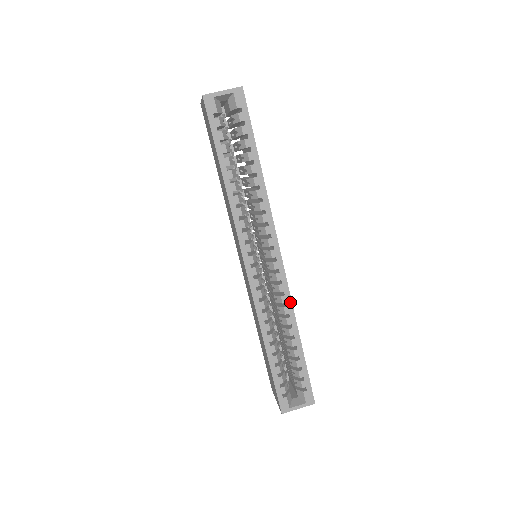
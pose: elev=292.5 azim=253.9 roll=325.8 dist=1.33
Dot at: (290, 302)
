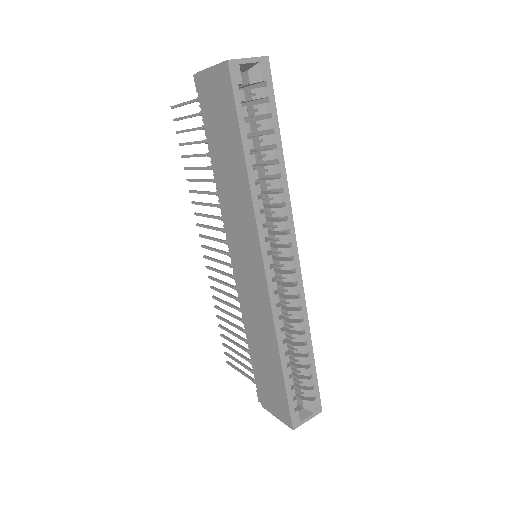
Dot at: (304, 304)
